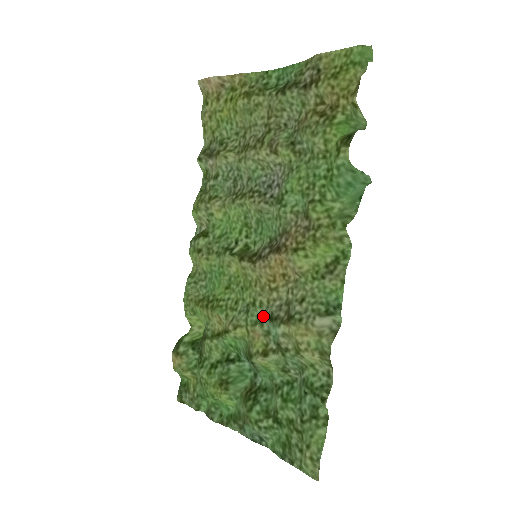
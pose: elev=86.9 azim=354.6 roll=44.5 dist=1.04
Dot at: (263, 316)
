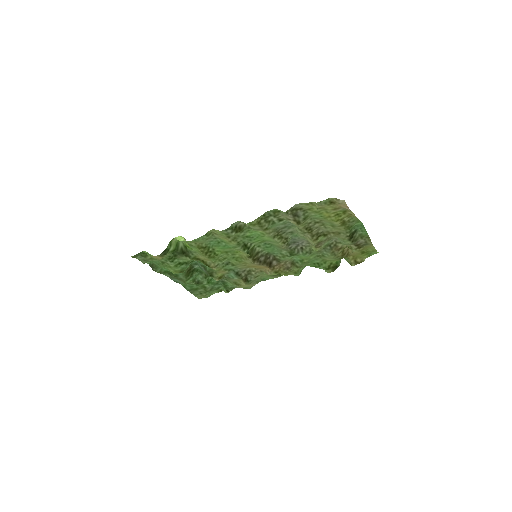
Dot at: (233, 270)
